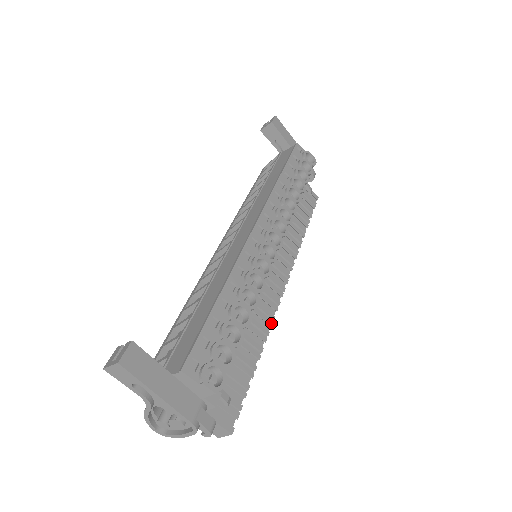
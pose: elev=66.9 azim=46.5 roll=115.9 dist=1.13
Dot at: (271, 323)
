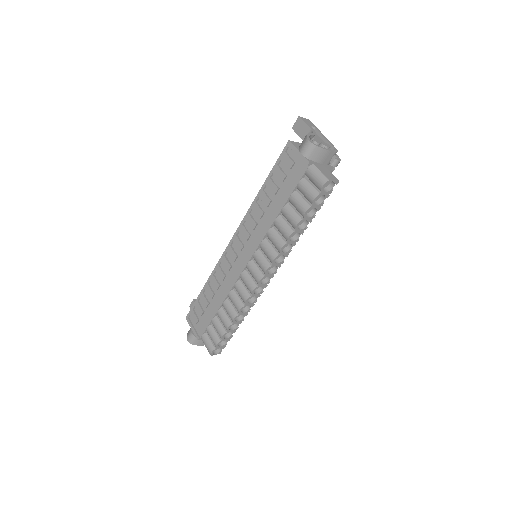
Dot at: (290, 251)
